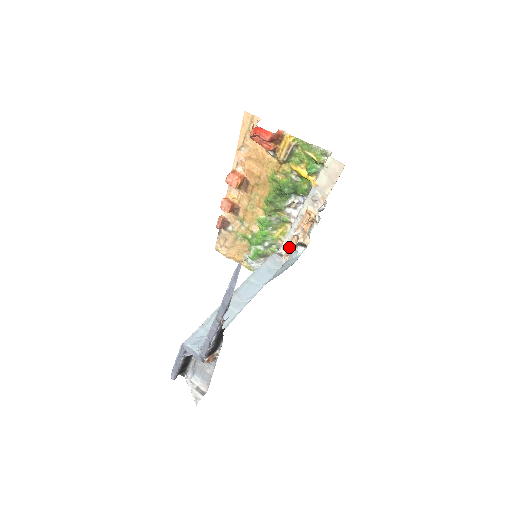
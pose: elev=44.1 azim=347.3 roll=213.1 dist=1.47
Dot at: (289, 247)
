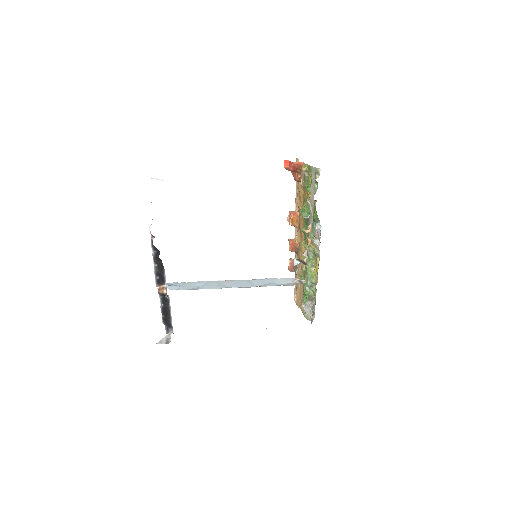
Dot at: (305, 273)
